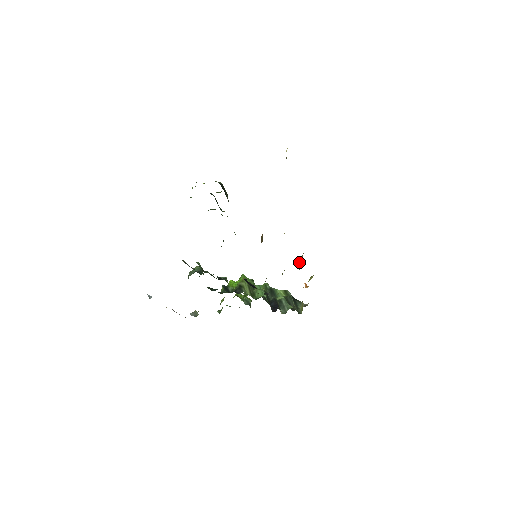
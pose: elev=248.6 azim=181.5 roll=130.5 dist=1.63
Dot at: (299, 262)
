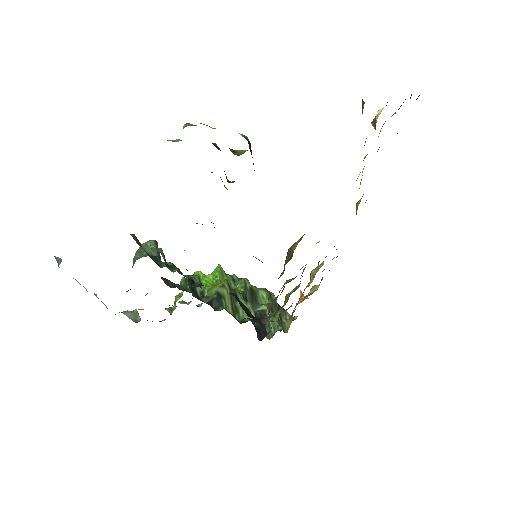
Dot at: (312, 272)
